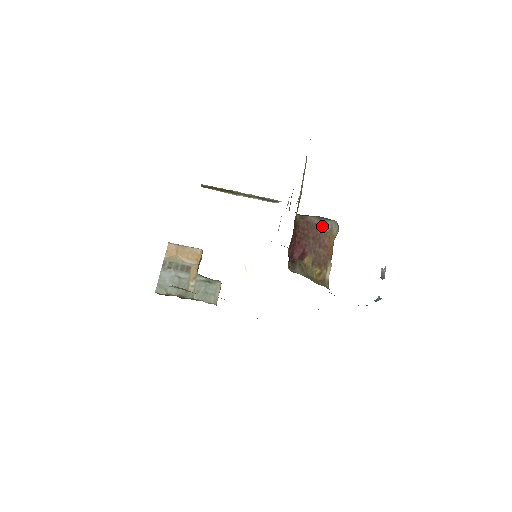
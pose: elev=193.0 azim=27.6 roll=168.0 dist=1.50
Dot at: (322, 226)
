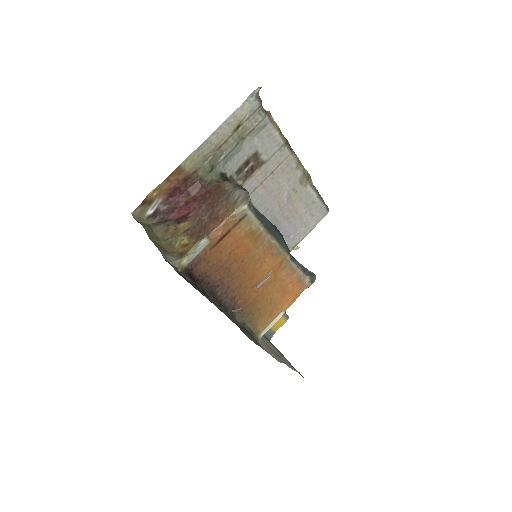
Dot at: (229, 194)
